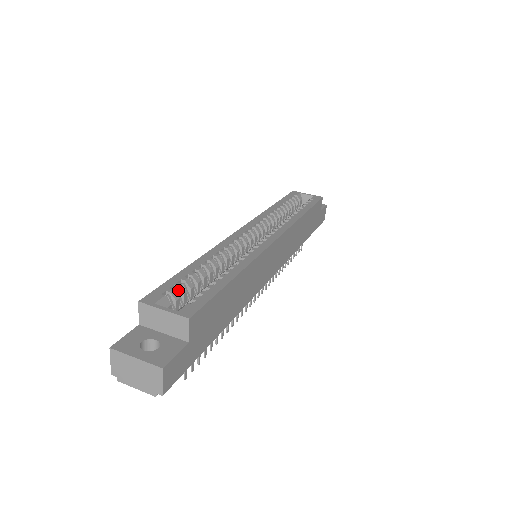
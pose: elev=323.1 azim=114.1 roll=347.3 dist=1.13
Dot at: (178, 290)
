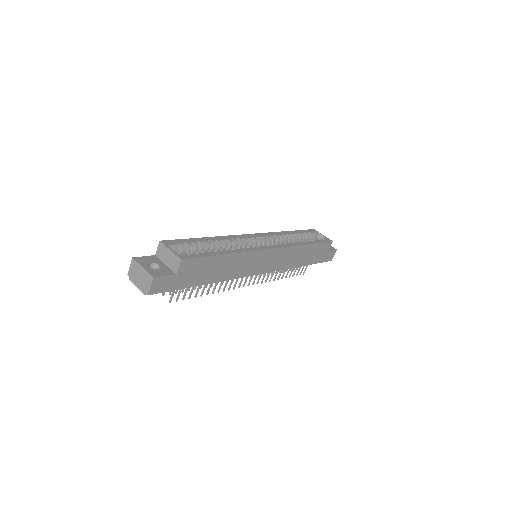
Dot at: (187, 246)
